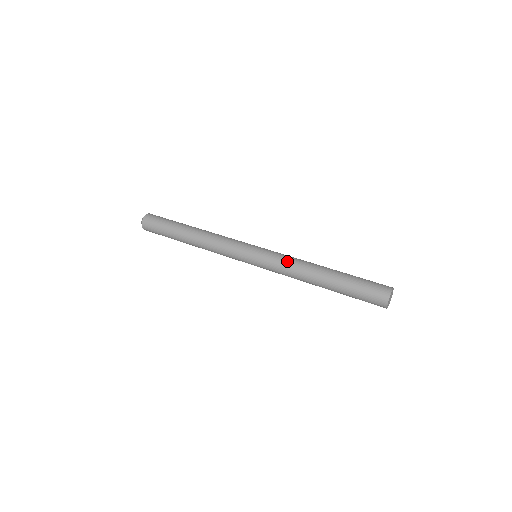
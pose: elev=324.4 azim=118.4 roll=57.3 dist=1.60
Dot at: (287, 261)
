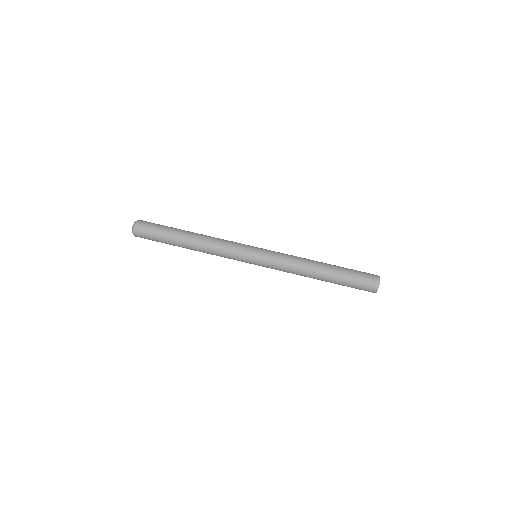
Dot at: (289, 260)
